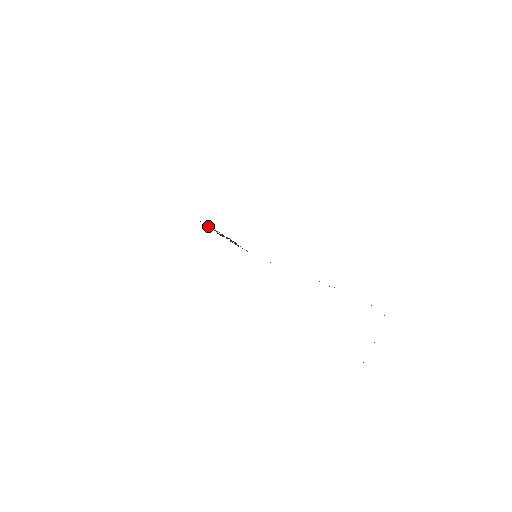
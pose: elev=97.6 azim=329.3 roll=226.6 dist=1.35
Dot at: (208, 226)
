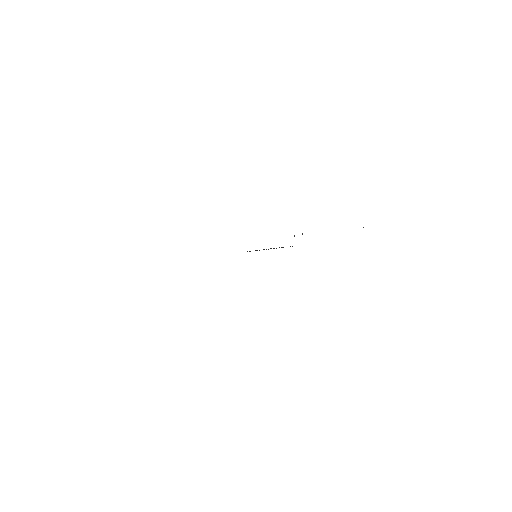
Dot at: occluded
